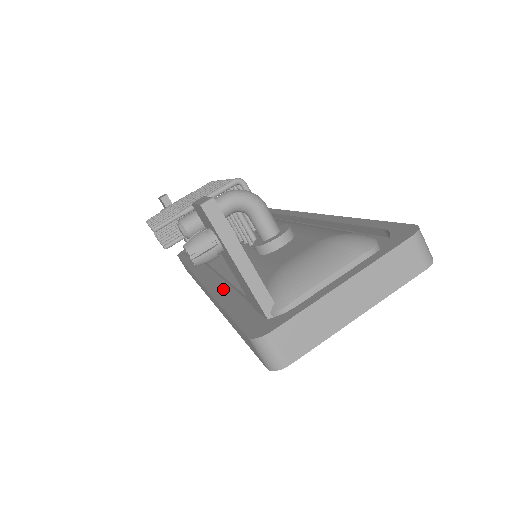
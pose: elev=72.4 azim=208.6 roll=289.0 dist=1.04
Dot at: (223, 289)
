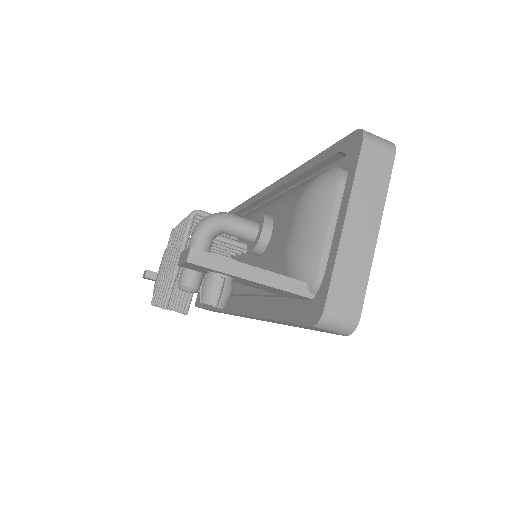
Dot at: (255, 304)
